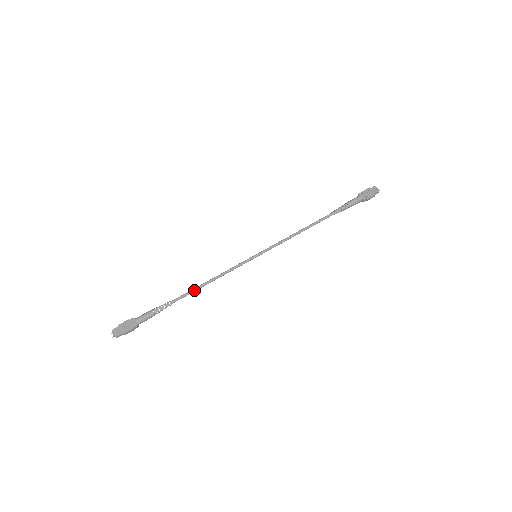
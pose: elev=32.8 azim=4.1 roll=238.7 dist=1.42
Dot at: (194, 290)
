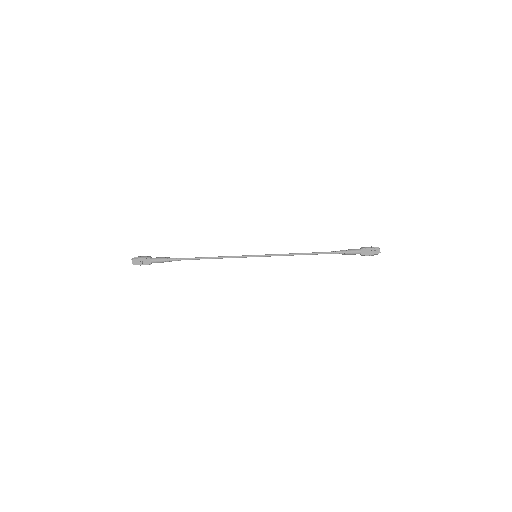
Dot at: occluded
